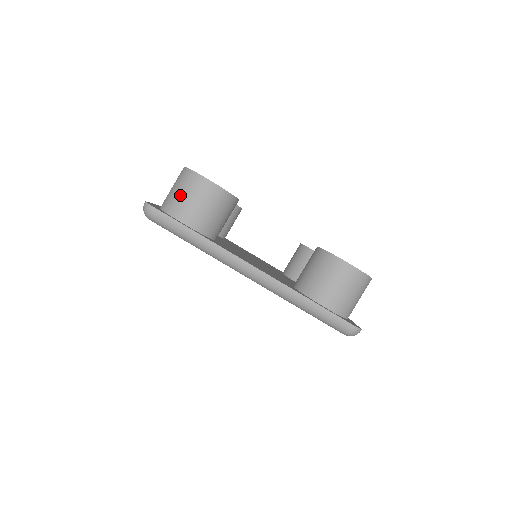
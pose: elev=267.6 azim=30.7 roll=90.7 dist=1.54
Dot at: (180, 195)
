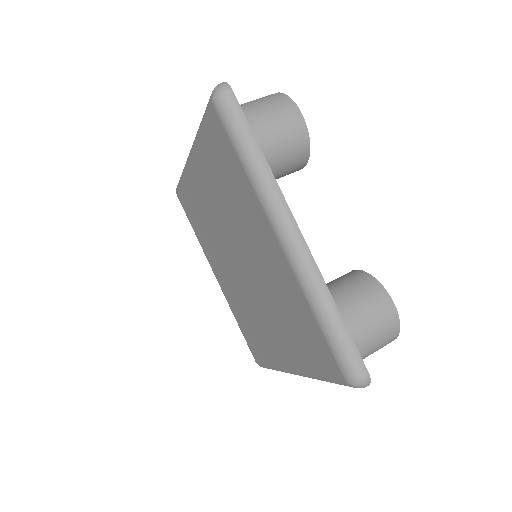
Dot at: occluded
